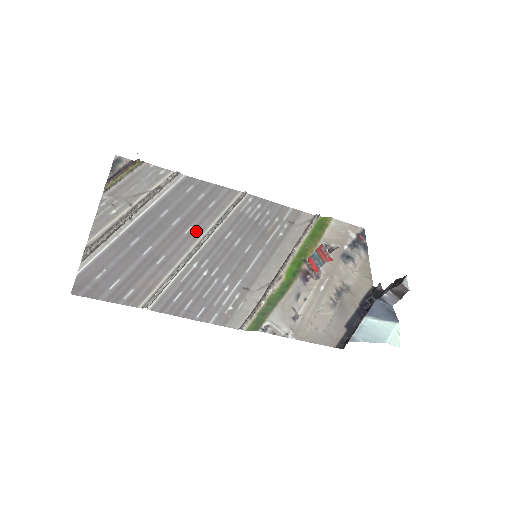
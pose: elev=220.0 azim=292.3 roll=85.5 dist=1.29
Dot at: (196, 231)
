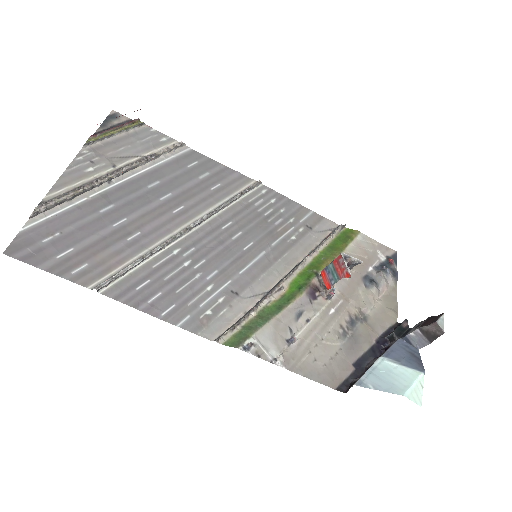
Dot at: (188, 212)
